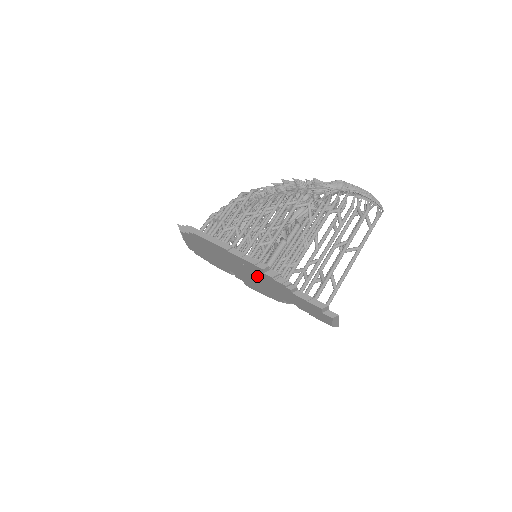
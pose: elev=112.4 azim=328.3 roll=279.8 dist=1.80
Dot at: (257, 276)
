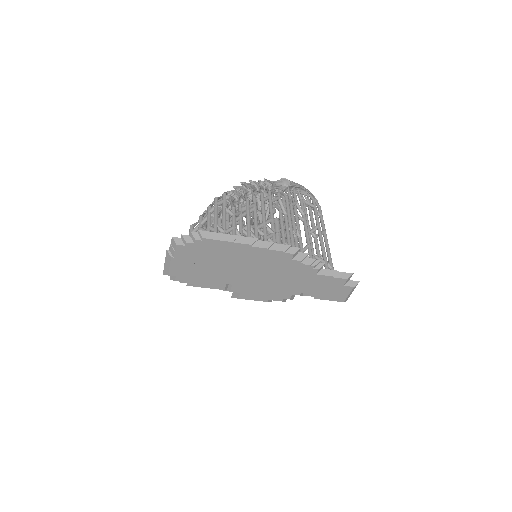
Dot at: (274, 271)
